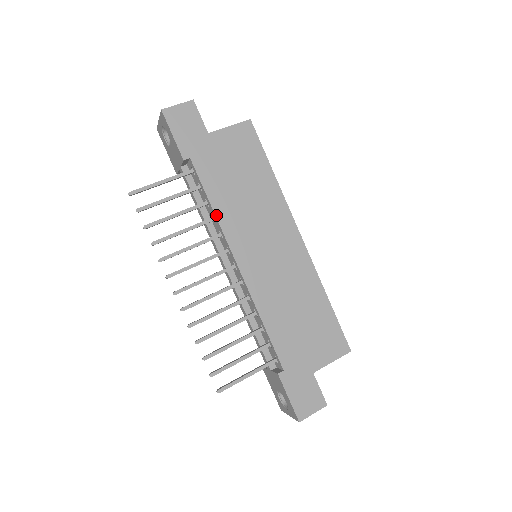
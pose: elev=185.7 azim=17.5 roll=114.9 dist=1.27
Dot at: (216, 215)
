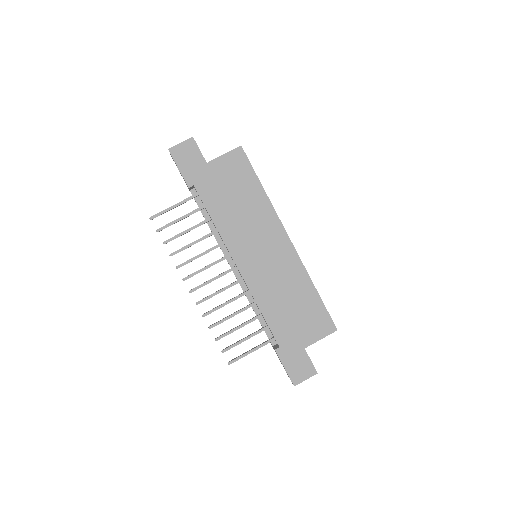
Dot at: (217, 229)
